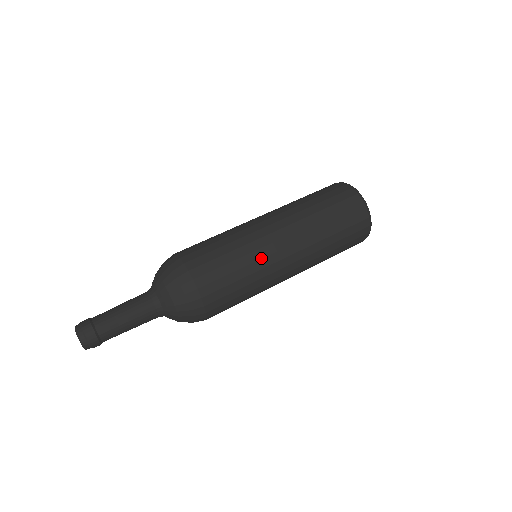
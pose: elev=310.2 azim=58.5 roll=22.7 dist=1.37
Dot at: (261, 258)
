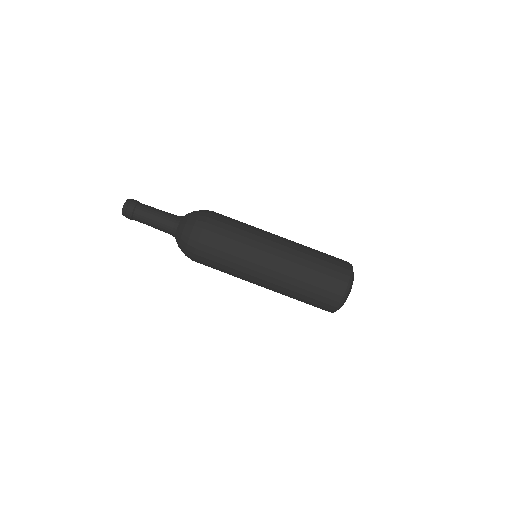
Dot at: (241, 278)
